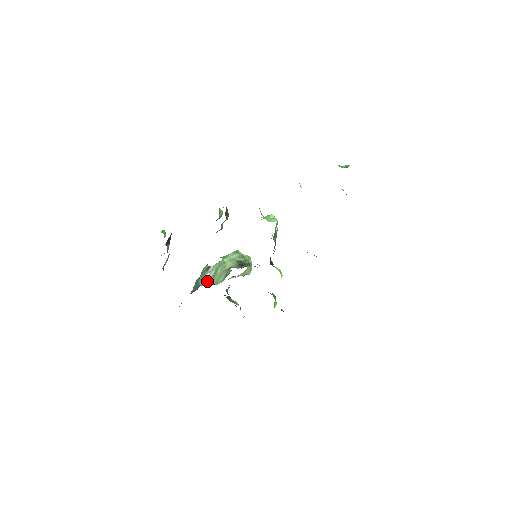
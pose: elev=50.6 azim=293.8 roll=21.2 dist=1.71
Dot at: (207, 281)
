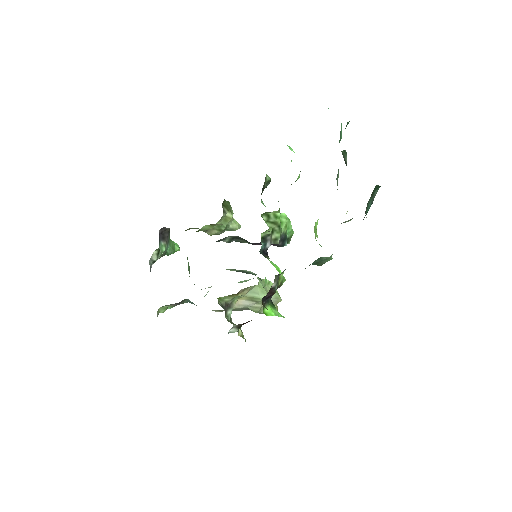
Dot at: occluded
